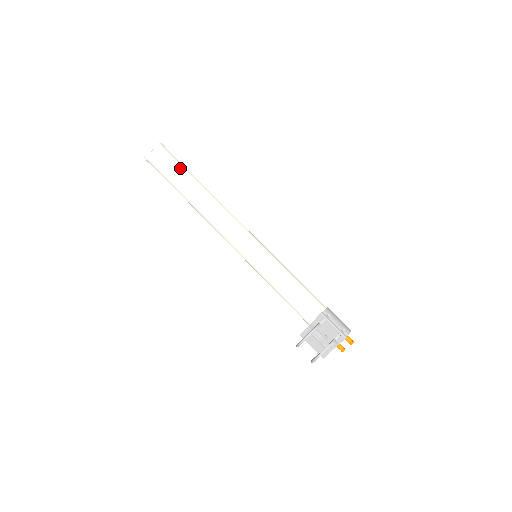
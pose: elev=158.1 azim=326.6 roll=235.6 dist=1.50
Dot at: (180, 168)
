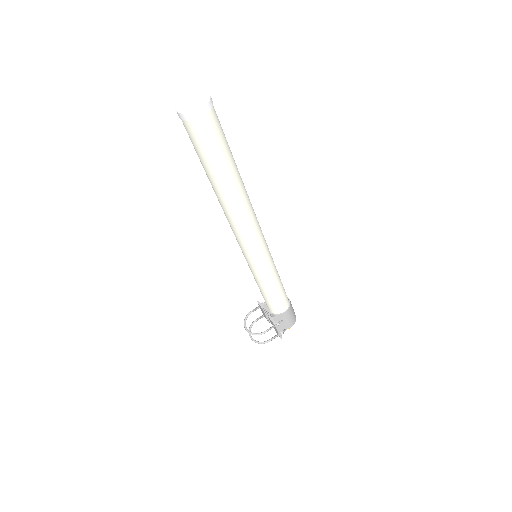
Dot at: (217, 160)
